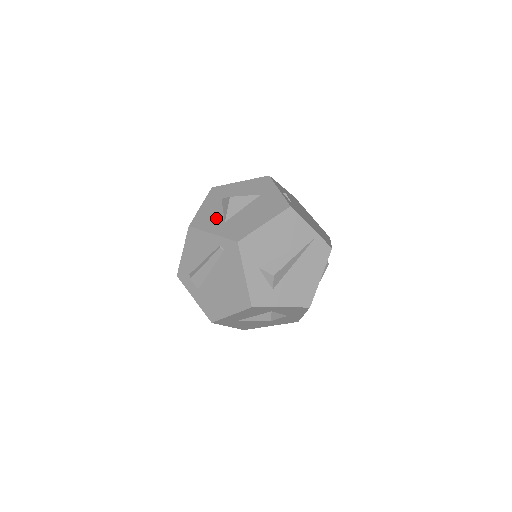
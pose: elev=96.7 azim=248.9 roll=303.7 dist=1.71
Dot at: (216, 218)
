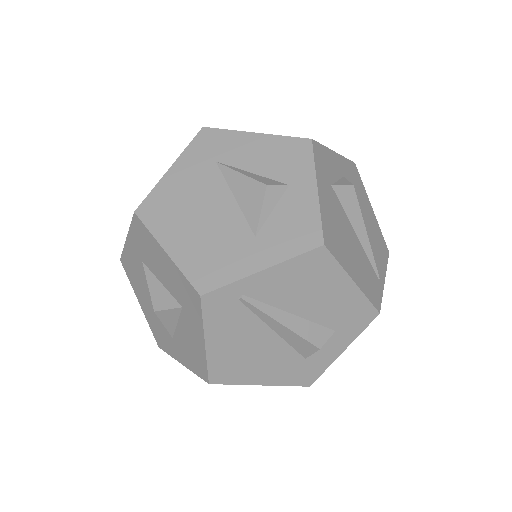
Dot at: occluded
